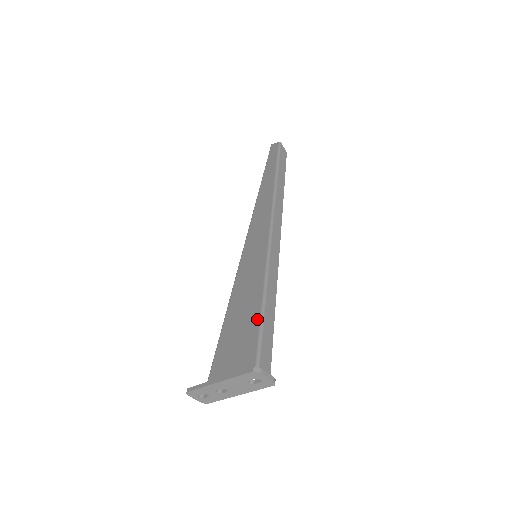
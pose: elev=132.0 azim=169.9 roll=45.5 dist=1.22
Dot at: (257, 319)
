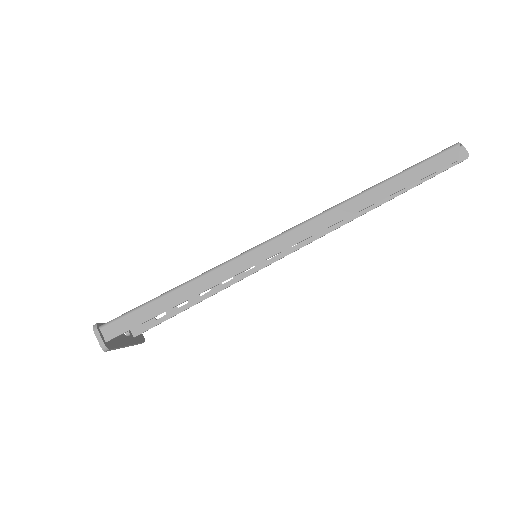
Dot at: (154, 298)
